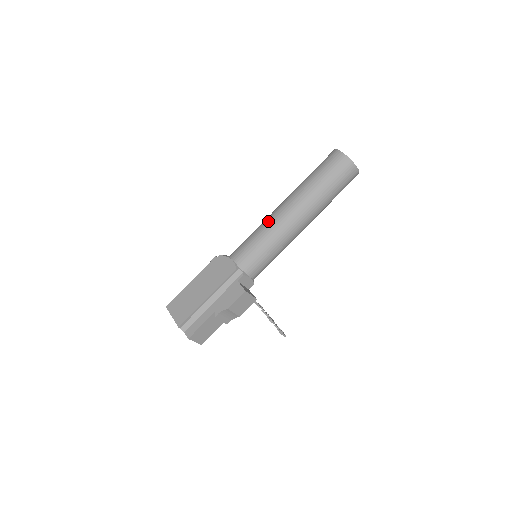
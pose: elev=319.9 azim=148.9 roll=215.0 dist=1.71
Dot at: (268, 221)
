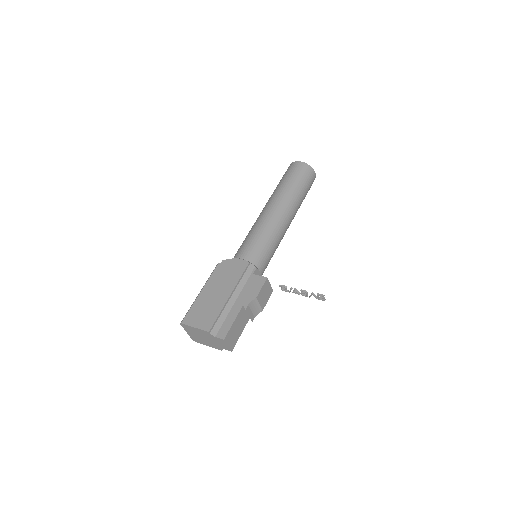
Dot at: (260, 221)
